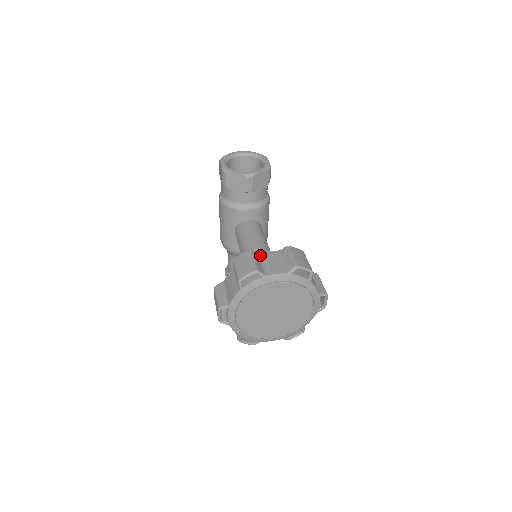
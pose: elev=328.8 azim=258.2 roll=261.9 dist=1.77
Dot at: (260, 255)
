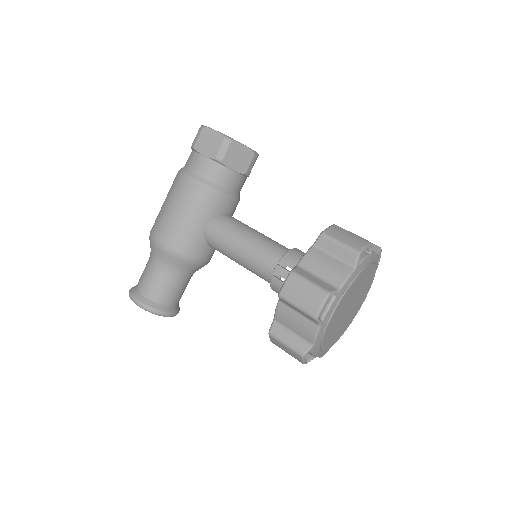
Dot at: occluded
